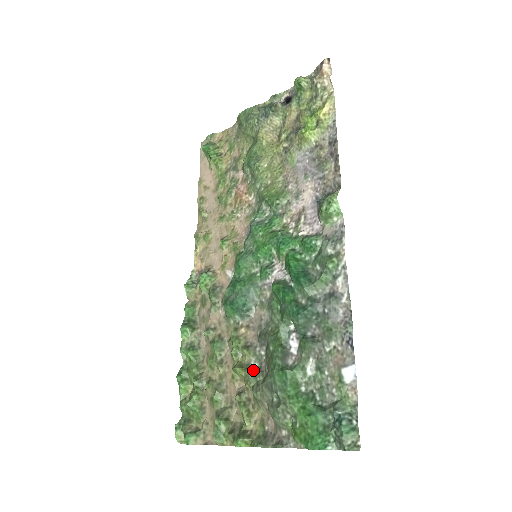
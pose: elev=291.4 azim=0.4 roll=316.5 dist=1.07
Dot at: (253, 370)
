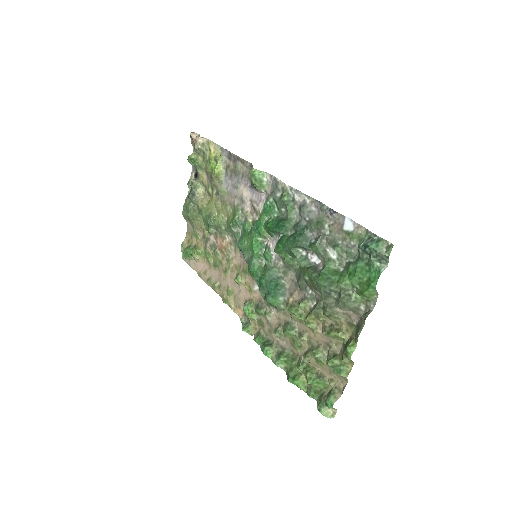
Dot at: (315, 307)
